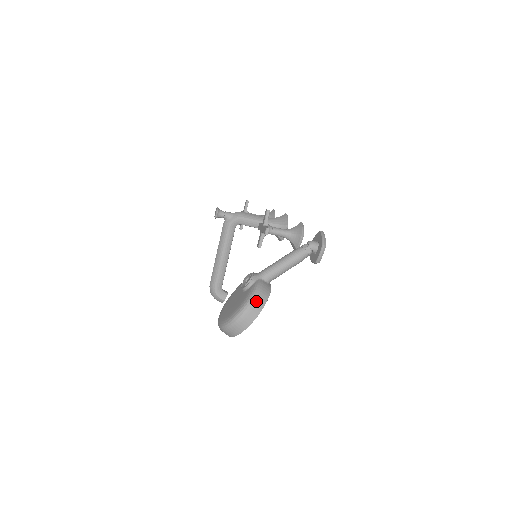
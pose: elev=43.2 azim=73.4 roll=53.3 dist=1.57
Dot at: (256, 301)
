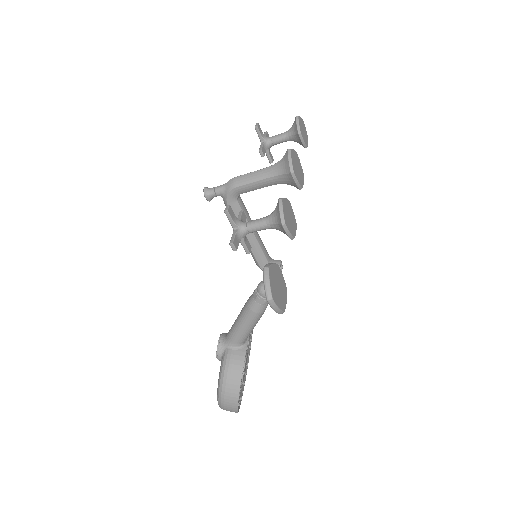
Dot at: (226, 388)
